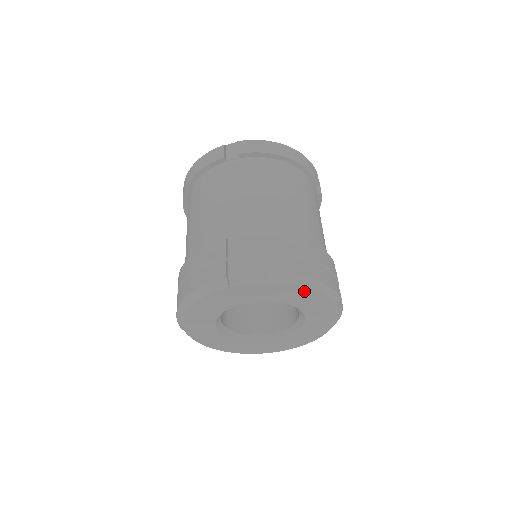
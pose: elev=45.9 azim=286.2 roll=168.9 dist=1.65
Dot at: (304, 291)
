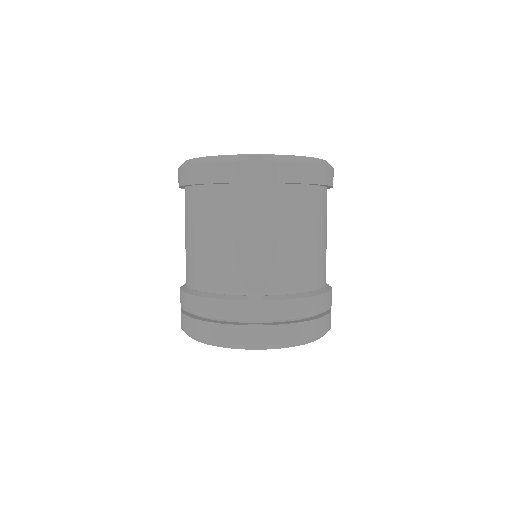
Dot at: occluded
